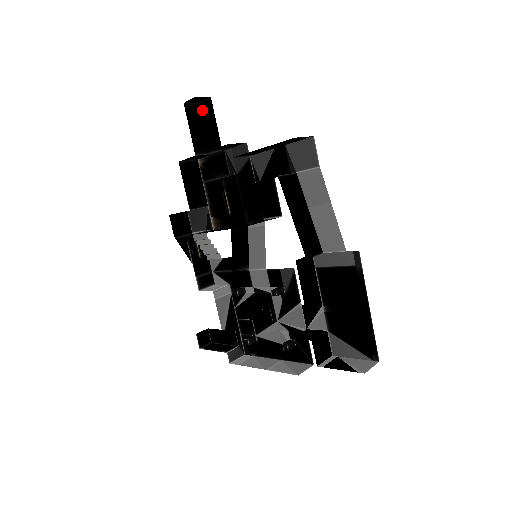
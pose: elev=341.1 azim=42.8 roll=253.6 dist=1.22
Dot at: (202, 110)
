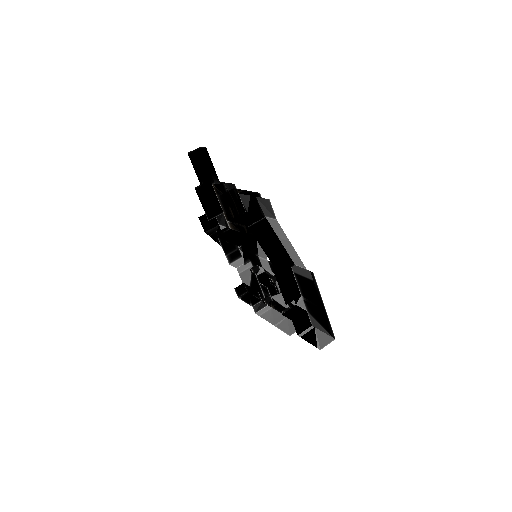
Dot at: (203, 153)
